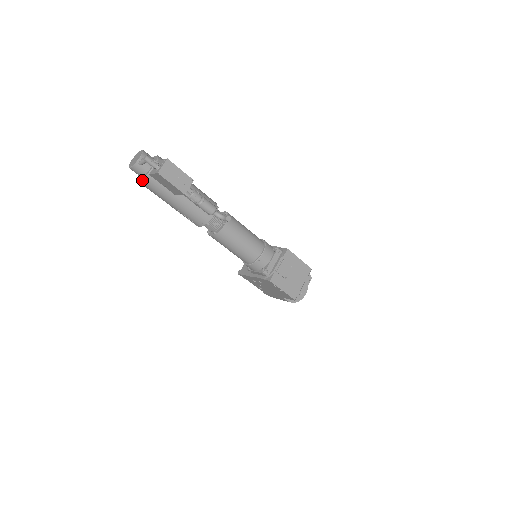
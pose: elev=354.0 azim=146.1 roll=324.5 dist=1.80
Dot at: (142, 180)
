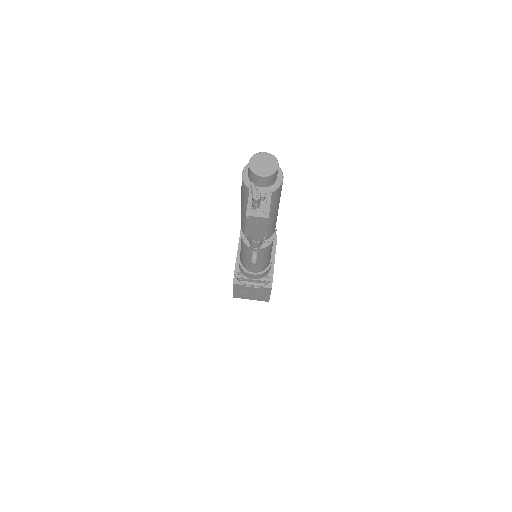
Dot at: (243, 180)
